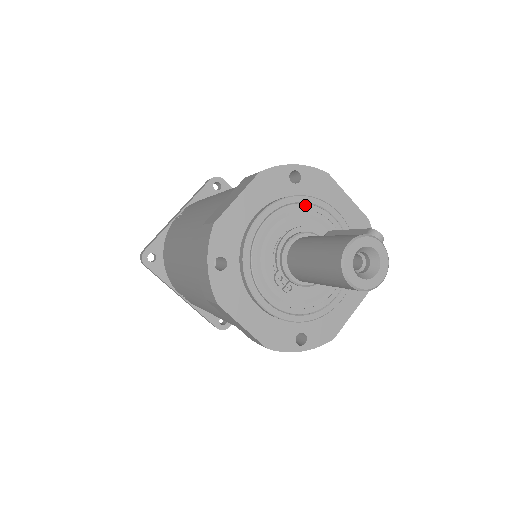
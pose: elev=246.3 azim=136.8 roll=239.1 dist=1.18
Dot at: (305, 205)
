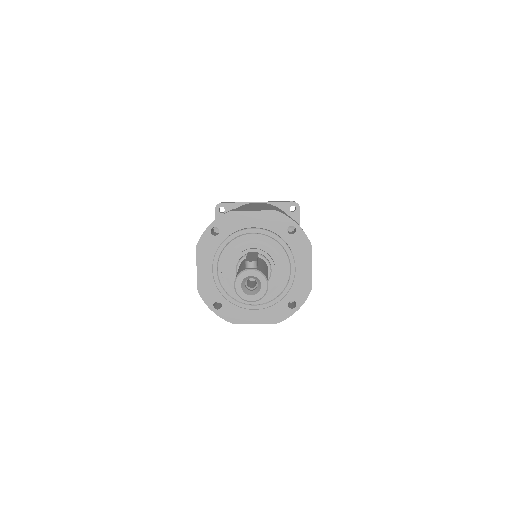
Dot at: (230, 243)
